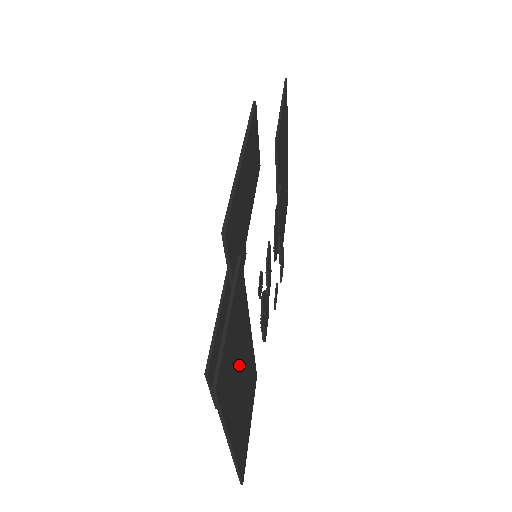
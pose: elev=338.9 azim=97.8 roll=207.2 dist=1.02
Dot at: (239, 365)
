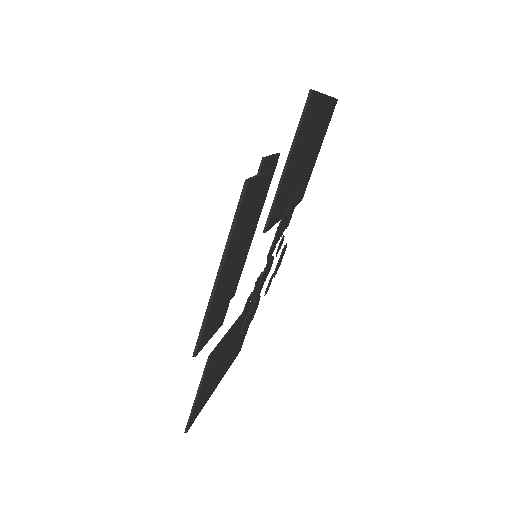
Dot at: (220, 364)
